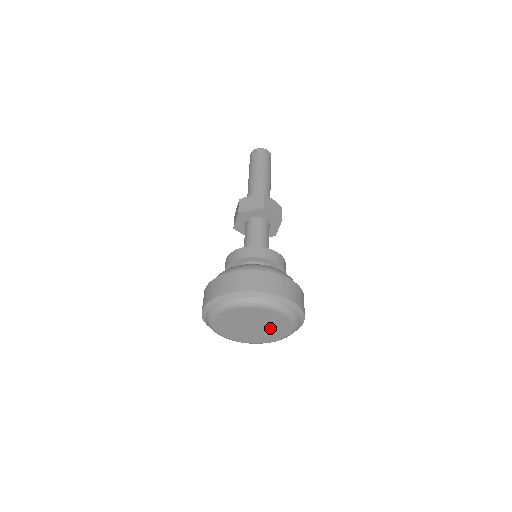
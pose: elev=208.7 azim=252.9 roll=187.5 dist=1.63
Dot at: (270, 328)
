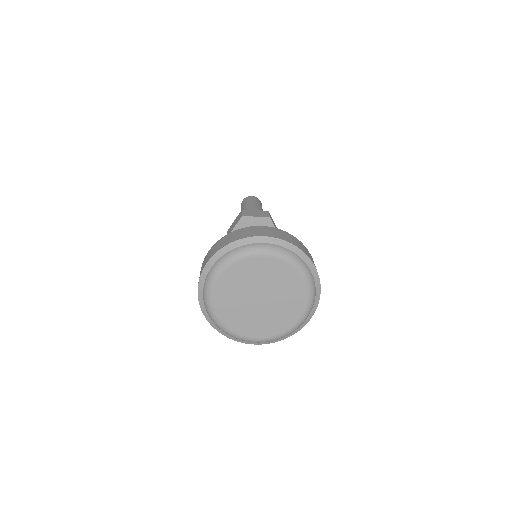
Dot at: (278, 307)
